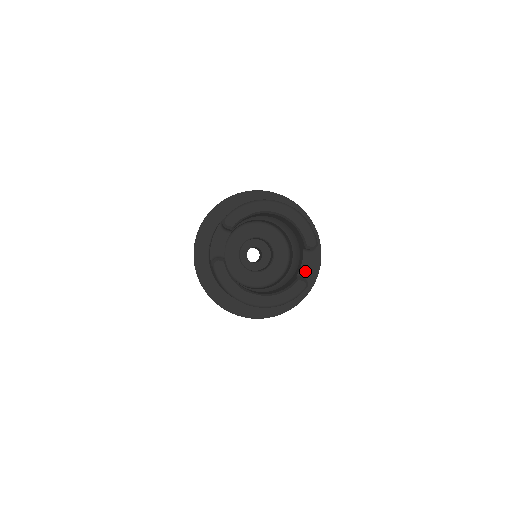
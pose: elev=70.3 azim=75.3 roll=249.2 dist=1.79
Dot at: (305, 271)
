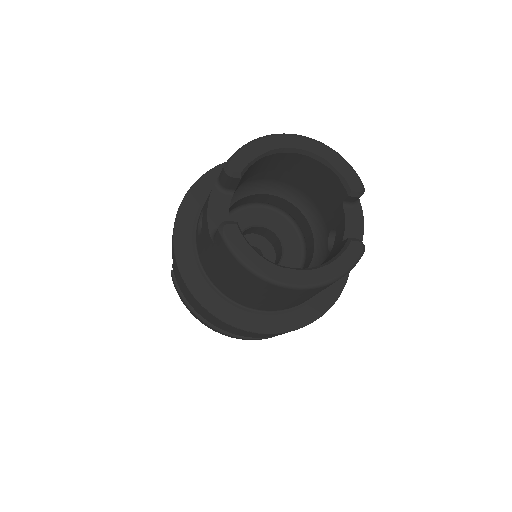
Dot at: (352, 233)
